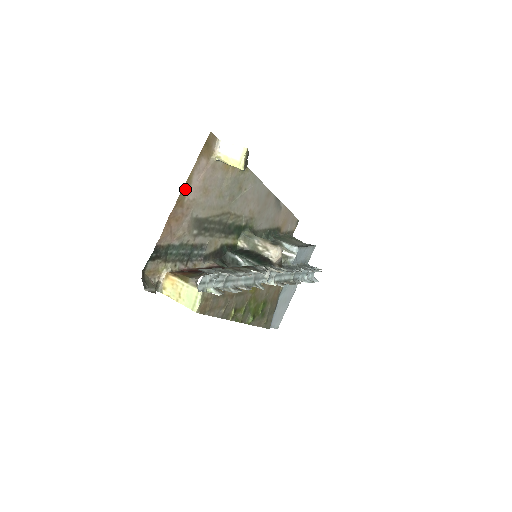
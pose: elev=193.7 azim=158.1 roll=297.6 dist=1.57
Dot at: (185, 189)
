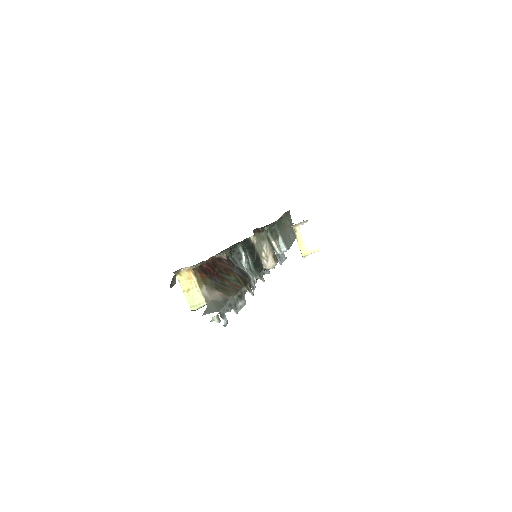
Dot at: occluded
